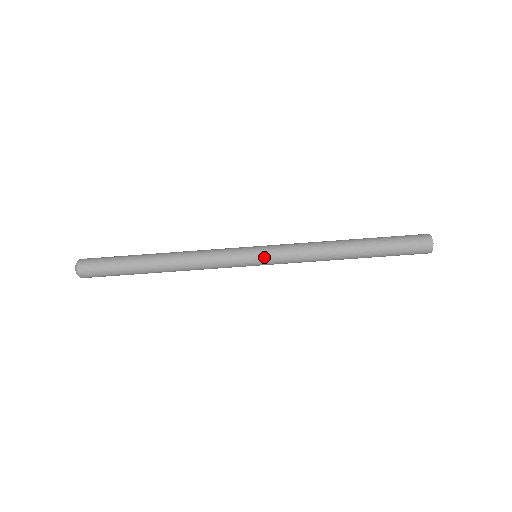
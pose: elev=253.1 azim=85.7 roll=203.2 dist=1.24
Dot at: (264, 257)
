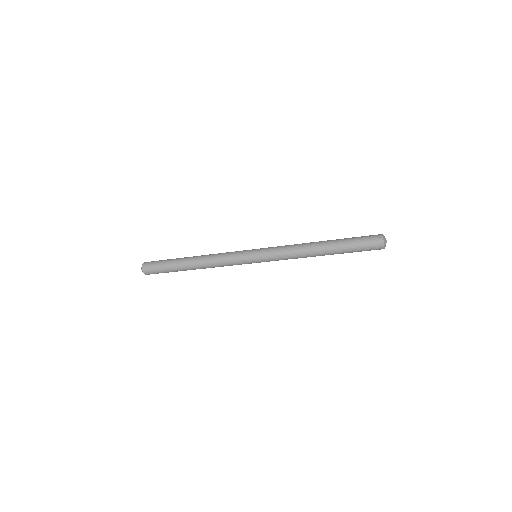
Dot at: occluded
